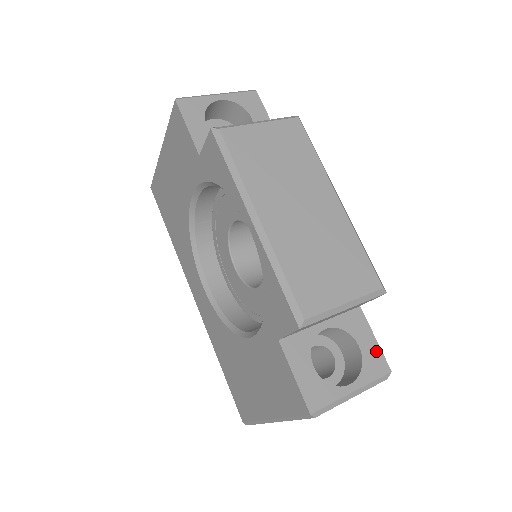
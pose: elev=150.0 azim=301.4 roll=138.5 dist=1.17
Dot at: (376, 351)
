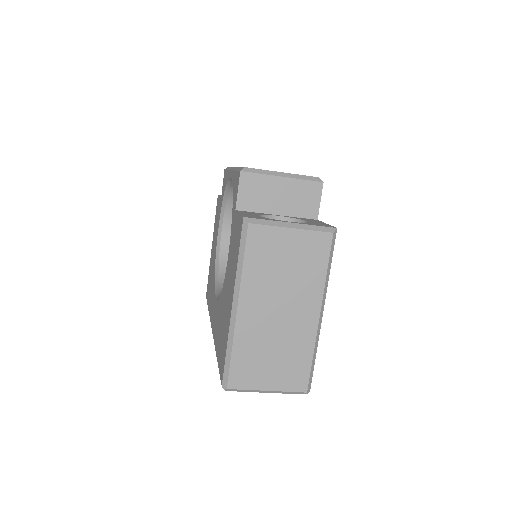
Dot at: (324, 224)
